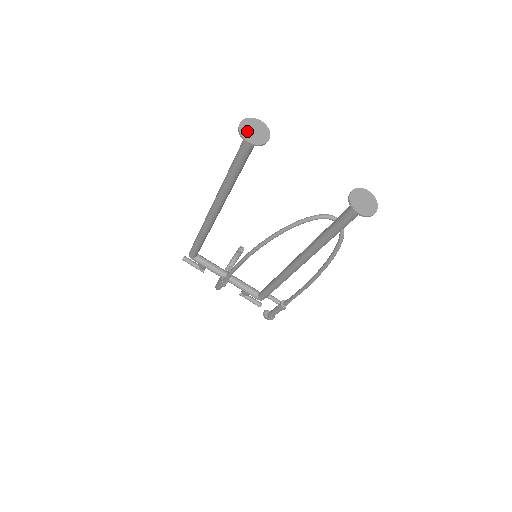
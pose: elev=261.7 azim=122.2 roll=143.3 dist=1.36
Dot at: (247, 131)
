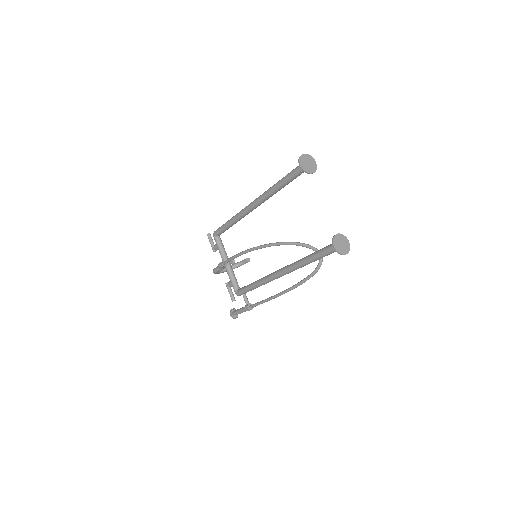
Dot at: (304, 160)
